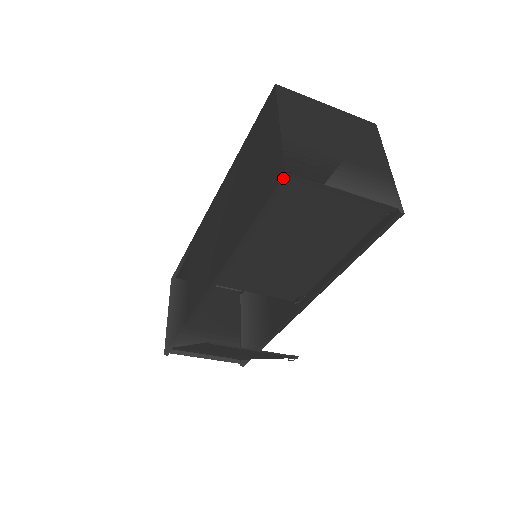
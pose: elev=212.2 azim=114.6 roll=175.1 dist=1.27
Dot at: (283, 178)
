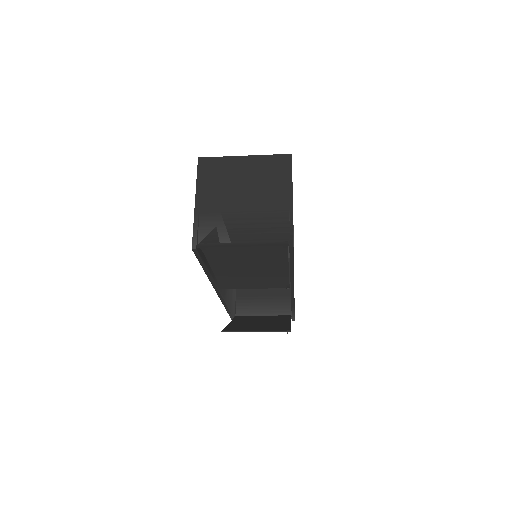
Dot at: (192, 250)
